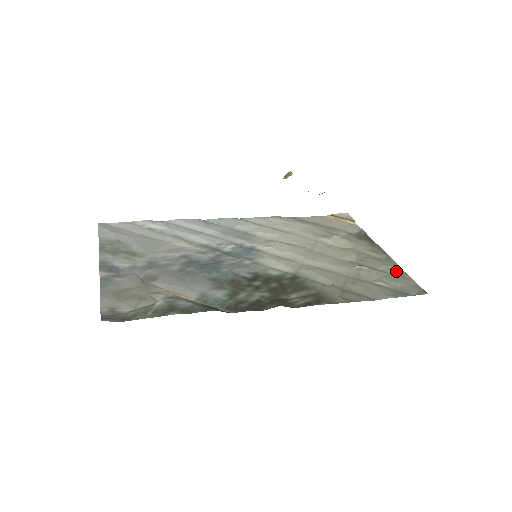
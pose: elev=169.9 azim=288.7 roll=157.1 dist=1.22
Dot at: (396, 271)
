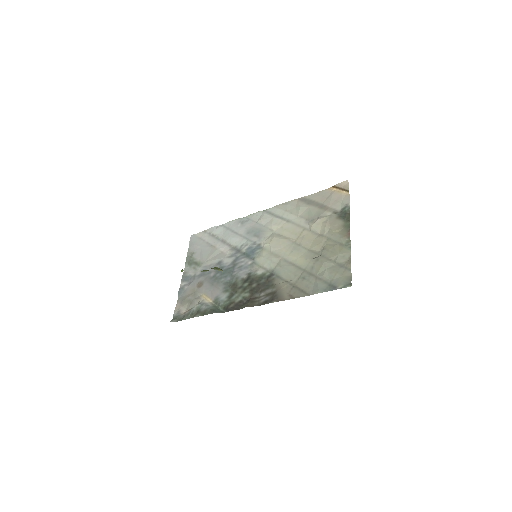
Dot at: (344, 259)
